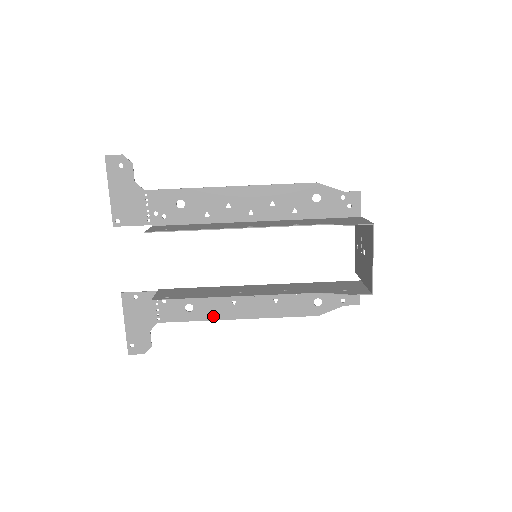
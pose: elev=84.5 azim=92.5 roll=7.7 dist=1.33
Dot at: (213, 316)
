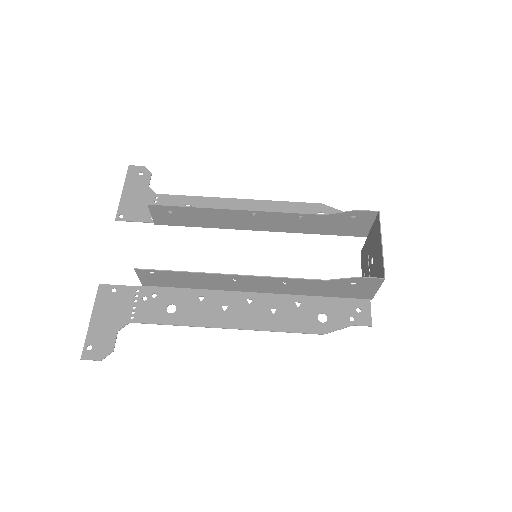
Dot at: (197, 321)
